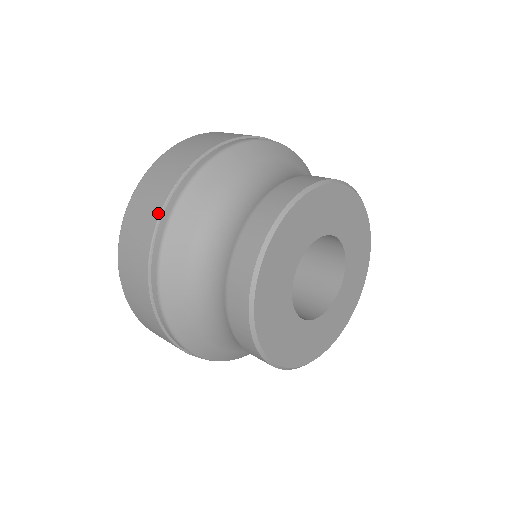
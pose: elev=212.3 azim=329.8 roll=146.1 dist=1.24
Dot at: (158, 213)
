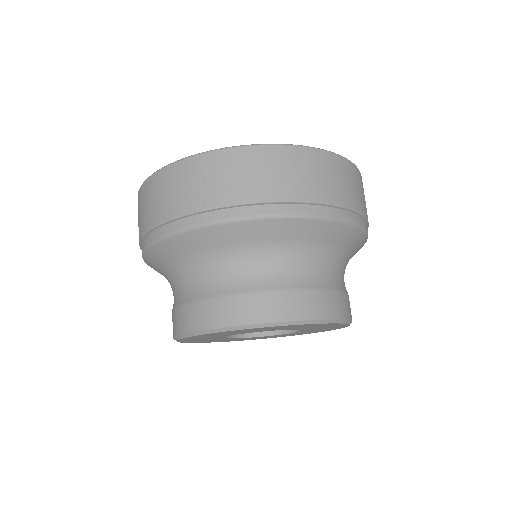
Dot at: (293, 198)
